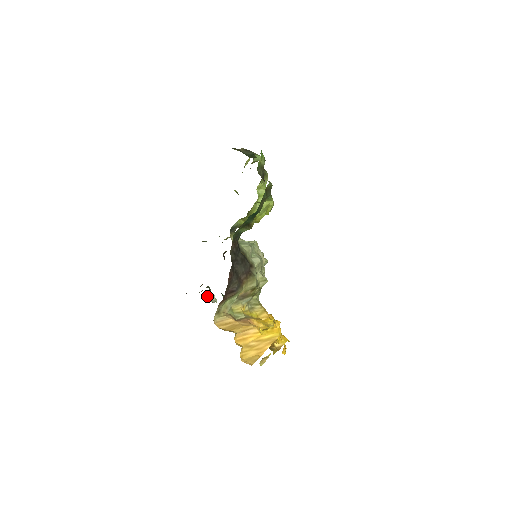
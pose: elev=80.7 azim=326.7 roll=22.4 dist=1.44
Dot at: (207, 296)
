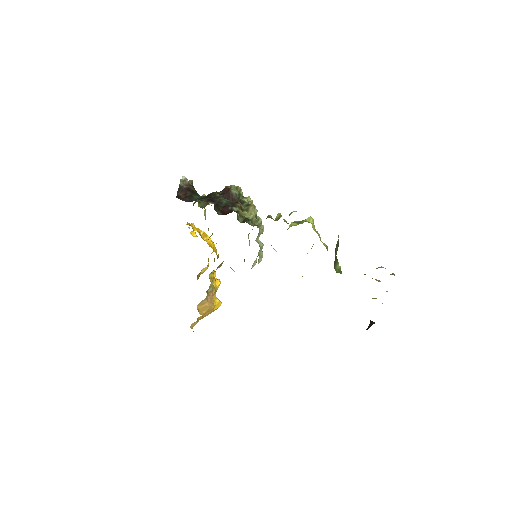
Dot at: occluded
